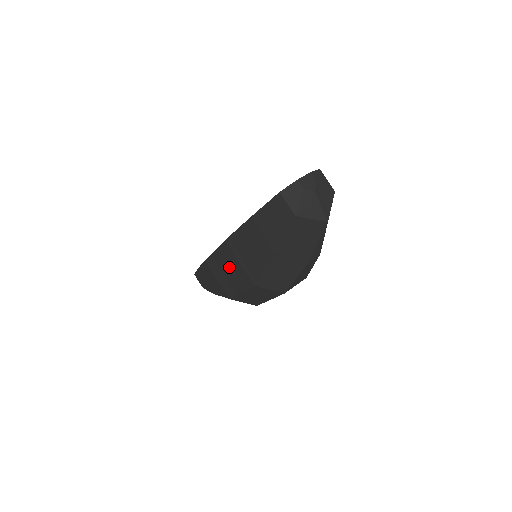
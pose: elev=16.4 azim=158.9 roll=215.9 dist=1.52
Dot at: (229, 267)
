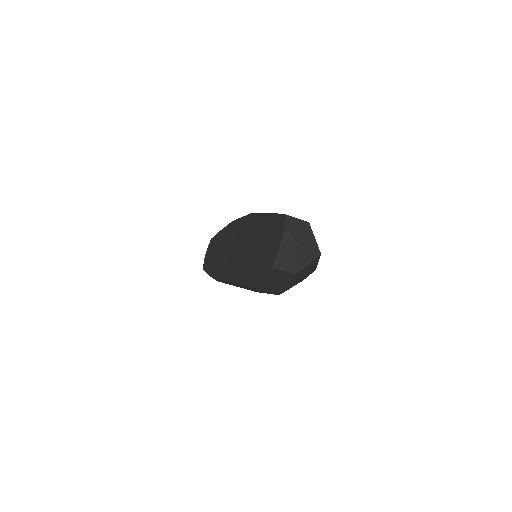
Dot at: (246, 287)
